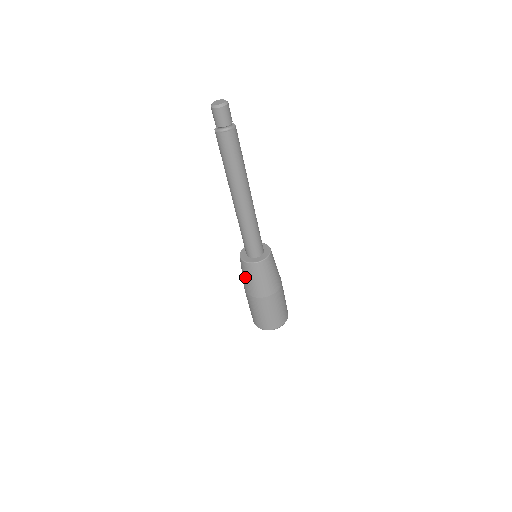
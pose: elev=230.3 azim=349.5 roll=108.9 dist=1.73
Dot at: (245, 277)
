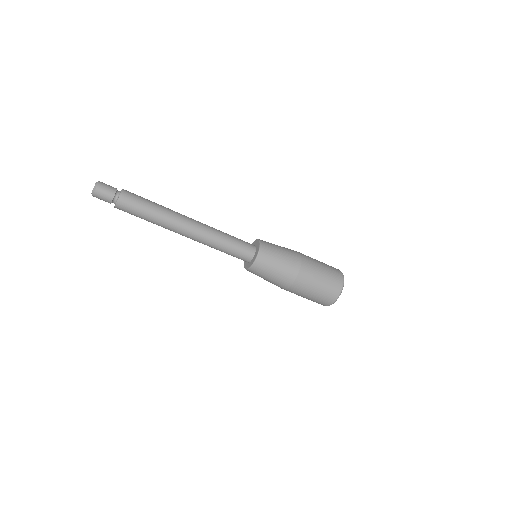
Dot at: (265, 279)
